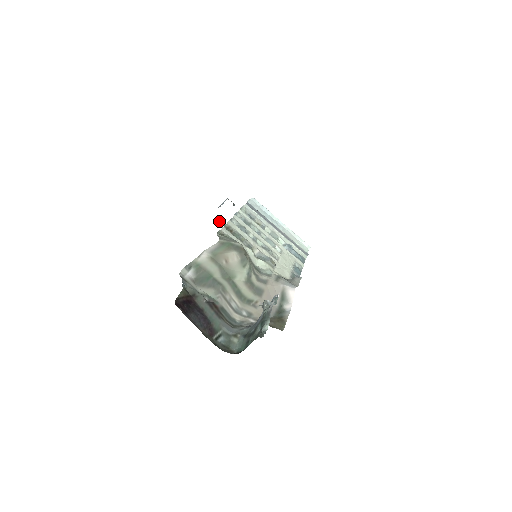
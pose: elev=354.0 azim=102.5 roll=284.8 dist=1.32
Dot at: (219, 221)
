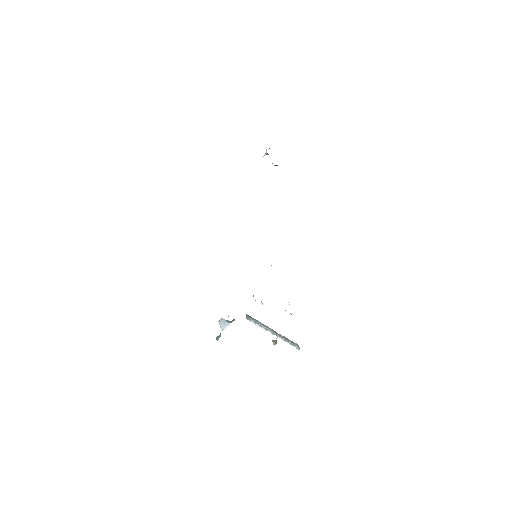
Dot at: occluded
